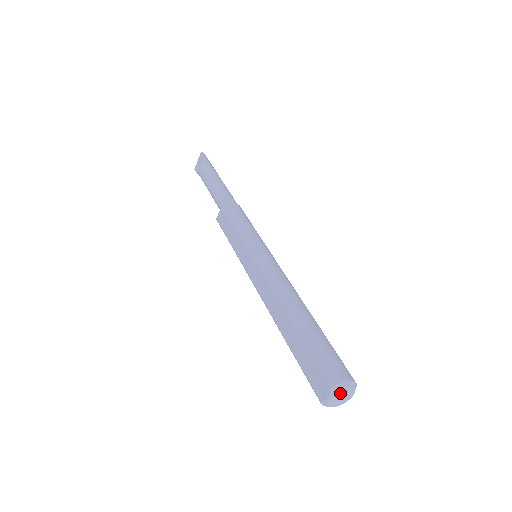
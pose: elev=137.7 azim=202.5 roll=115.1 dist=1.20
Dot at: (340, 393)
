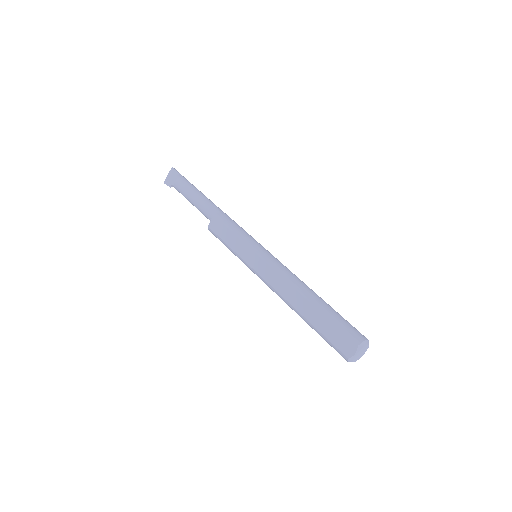
Dot at: (362, 349)
